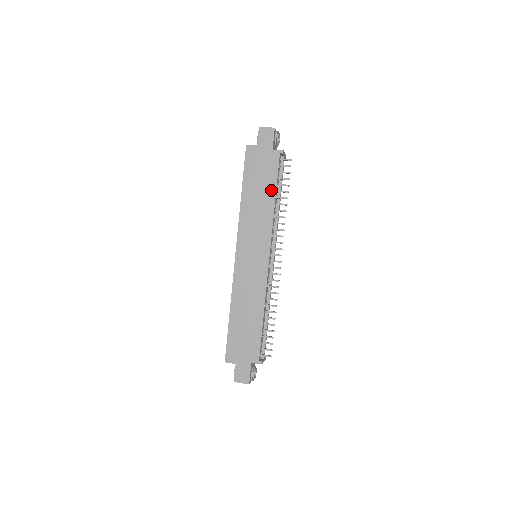
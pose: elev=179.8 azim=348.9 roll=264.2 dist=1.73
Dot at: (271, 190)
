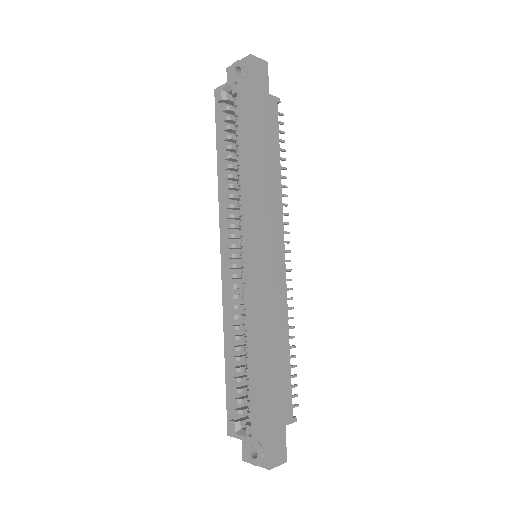
Dot at: (275, 153)
